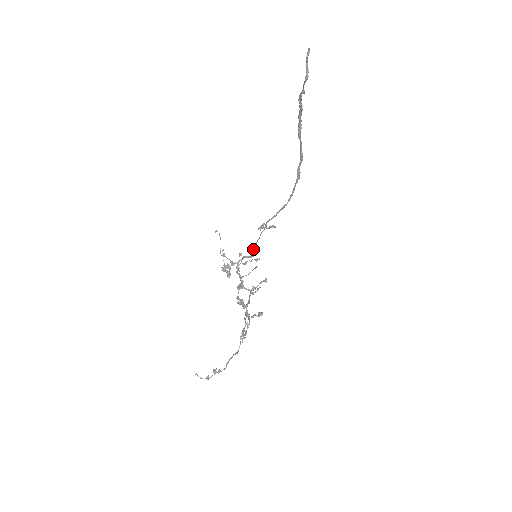
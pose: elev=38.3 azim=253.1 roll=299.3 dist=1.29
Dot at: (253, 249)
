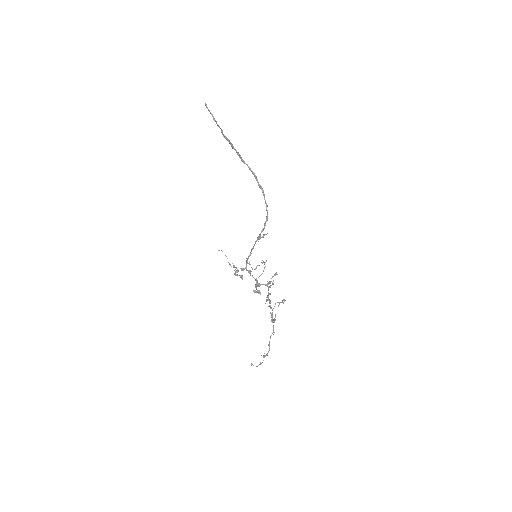
Dot at: occluded
